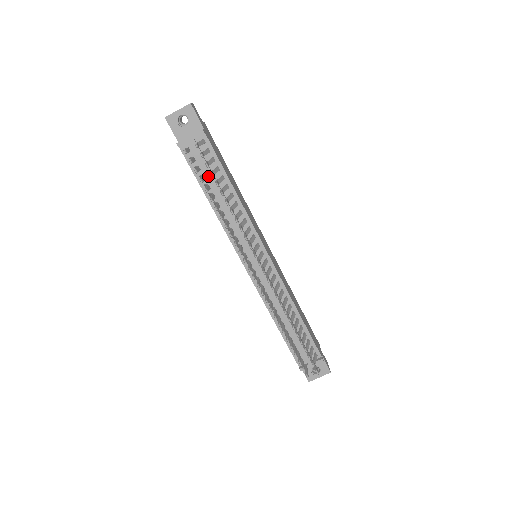
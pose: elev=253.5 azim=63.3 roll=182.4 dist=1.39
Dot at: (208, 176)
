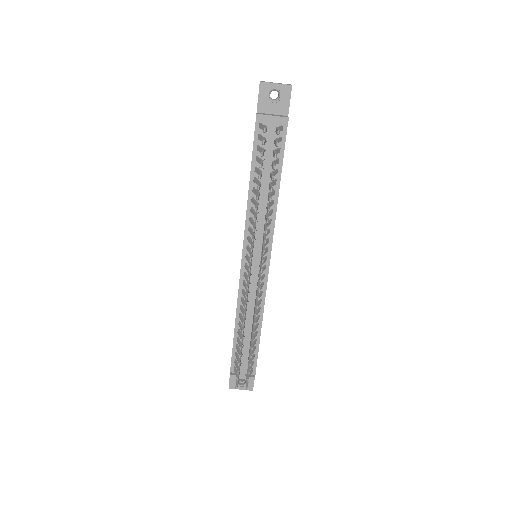
Dot at: (265, 162)
